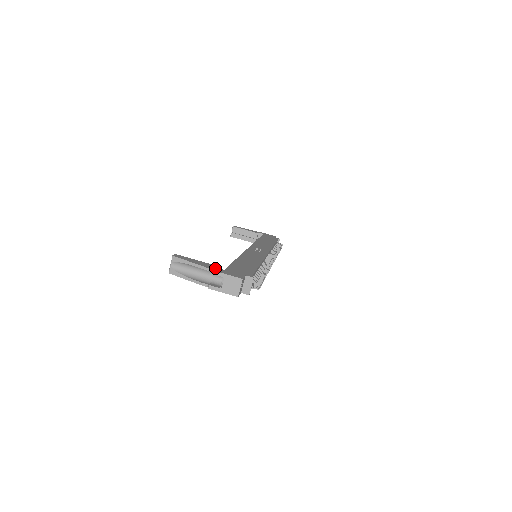
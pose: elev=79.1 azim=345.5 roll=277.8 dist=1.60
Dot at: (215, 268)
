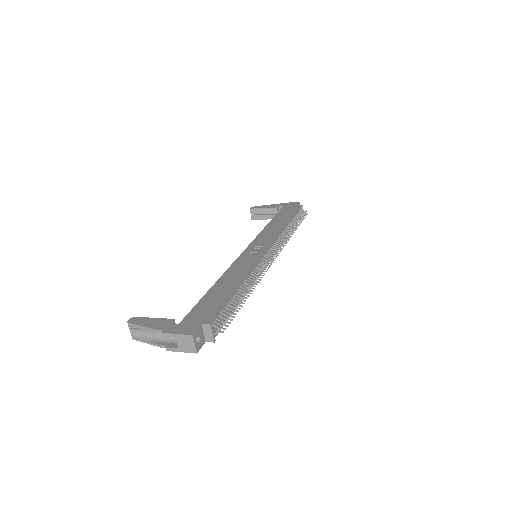
Dot at: (167, 326)
